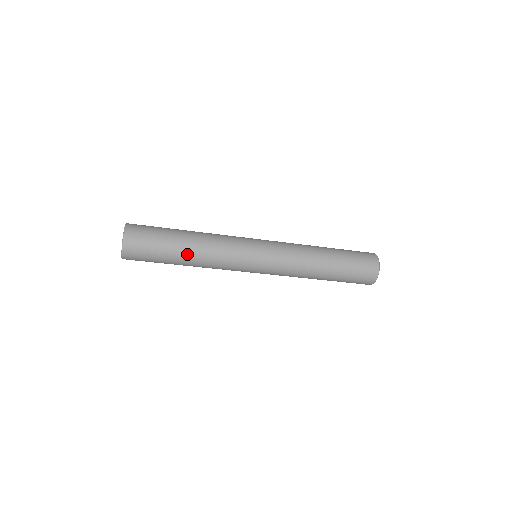
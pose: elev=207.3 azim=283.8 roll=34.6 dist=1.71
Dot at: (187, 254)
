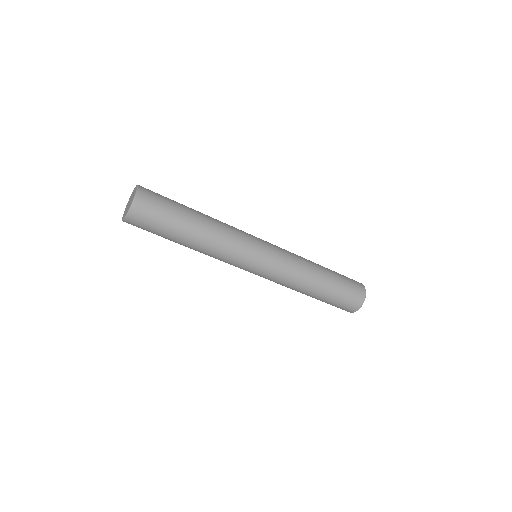
Dot at: (197, 228)
